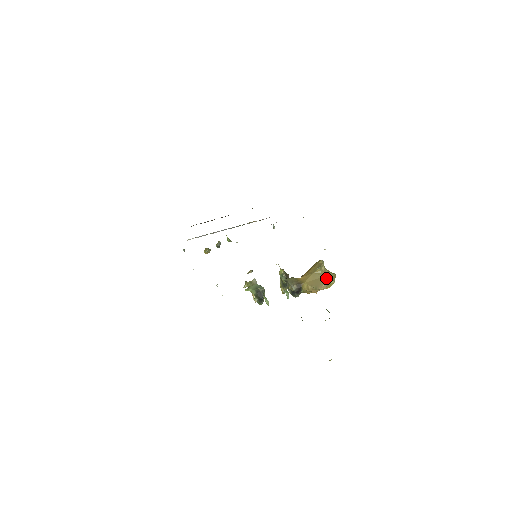
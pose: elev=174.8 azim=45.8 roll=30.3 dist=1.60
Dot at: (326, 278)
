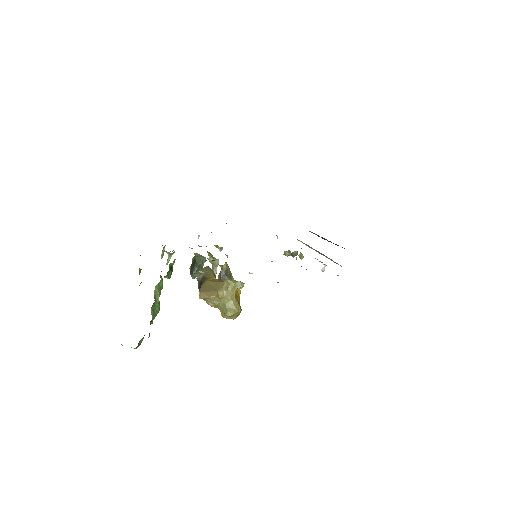
Dot at: (217, 294)
